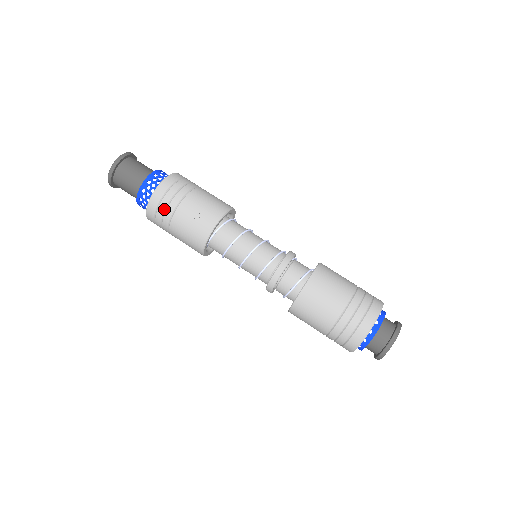
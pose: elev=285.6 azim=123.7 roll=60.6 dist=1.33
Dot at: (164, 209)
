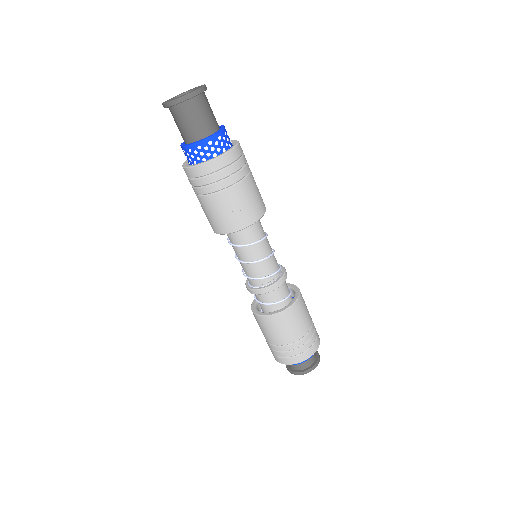
Dot at: (210, 182)
